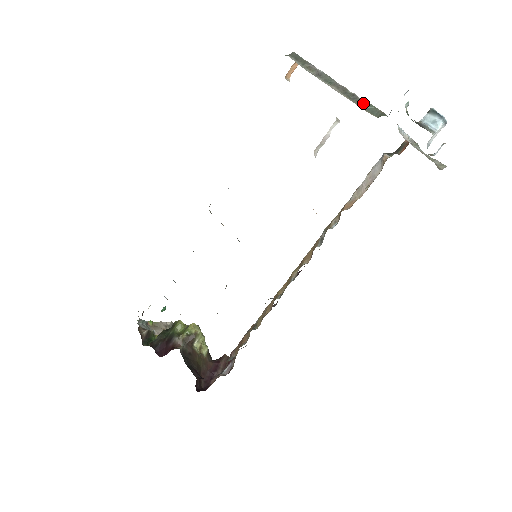
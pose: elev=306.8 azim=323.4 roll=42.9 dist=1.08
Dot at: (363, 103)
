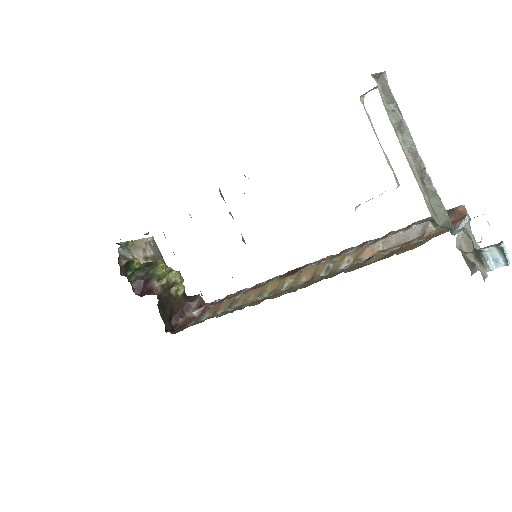
Dot at: (434, 197)
